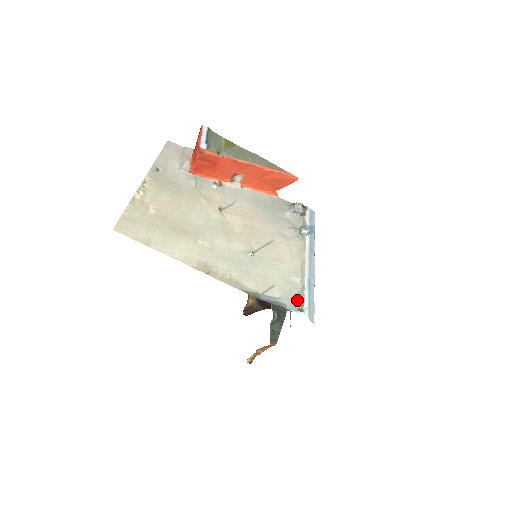
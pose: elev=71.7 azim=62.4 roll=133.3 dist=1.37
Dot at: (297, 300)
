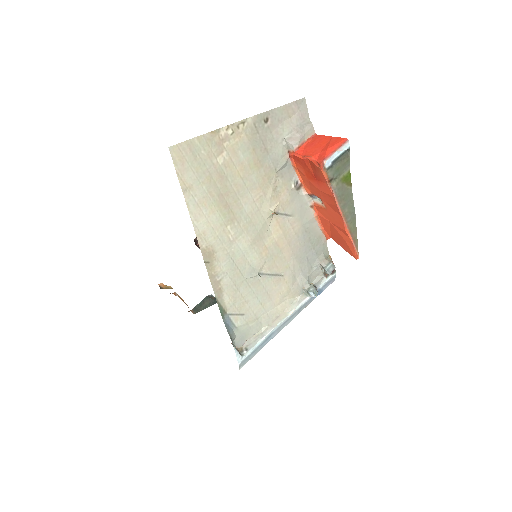
Dot at: (247, 340)
